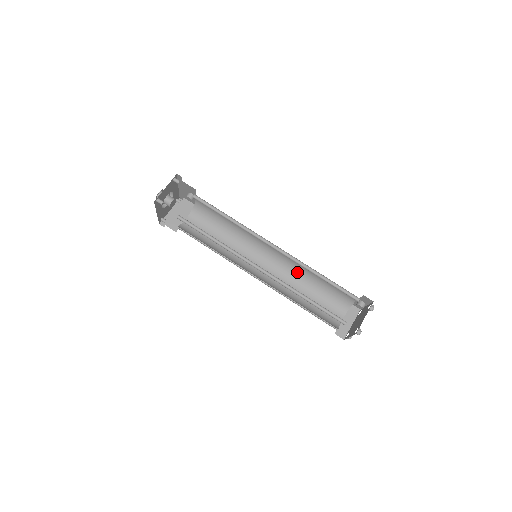
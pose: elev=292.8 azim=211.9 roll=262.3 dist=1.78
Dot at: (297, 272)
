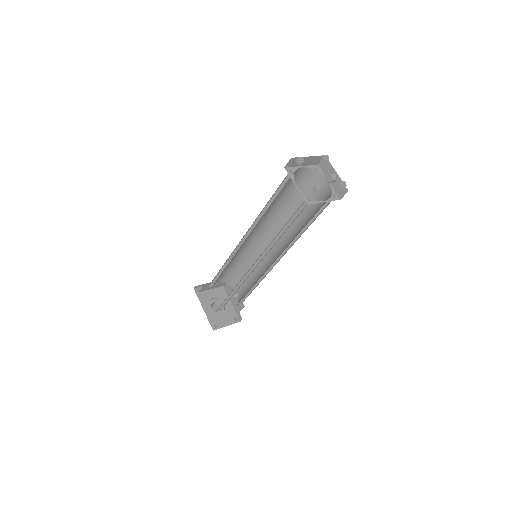
Dot at: (293, 238)
